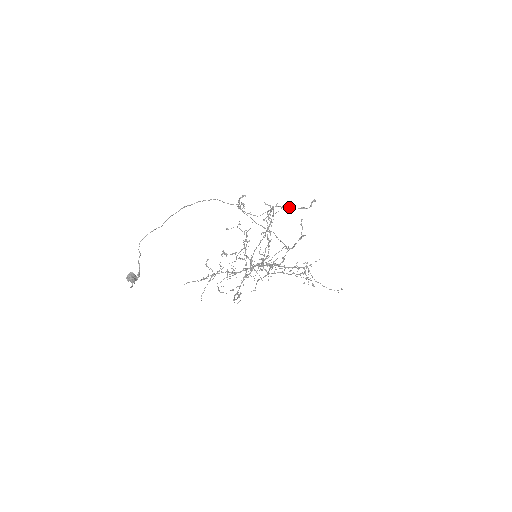
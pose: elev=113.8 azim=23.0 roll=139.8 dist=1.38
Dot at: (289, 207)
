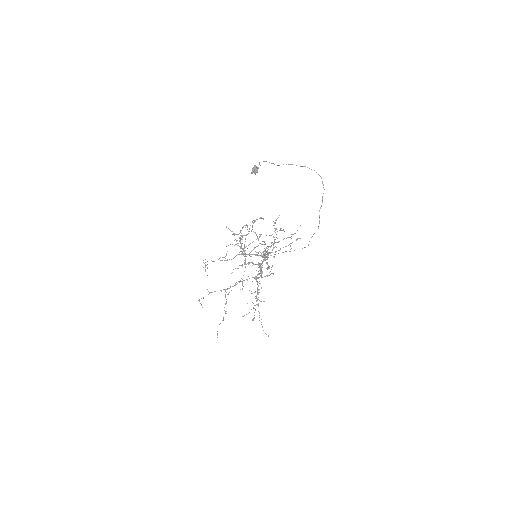
Dot at: occluded
